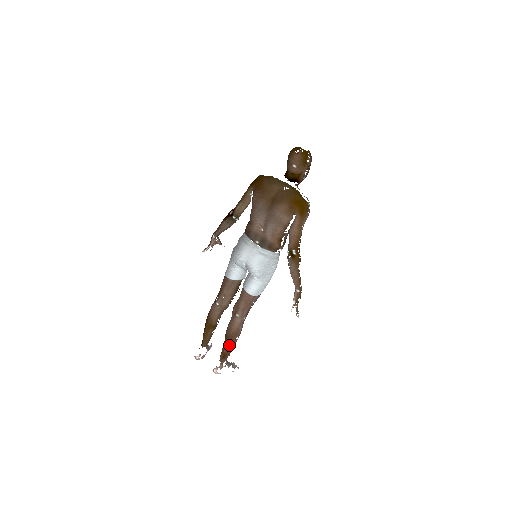
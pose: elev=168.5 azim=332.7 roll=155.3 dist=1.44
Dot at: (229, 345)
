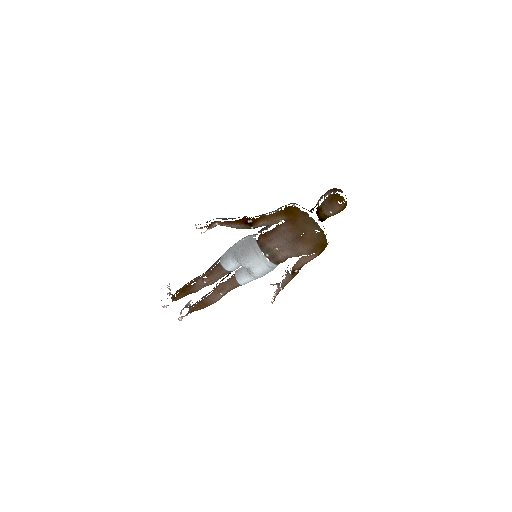
Dot at: (203, 308)
